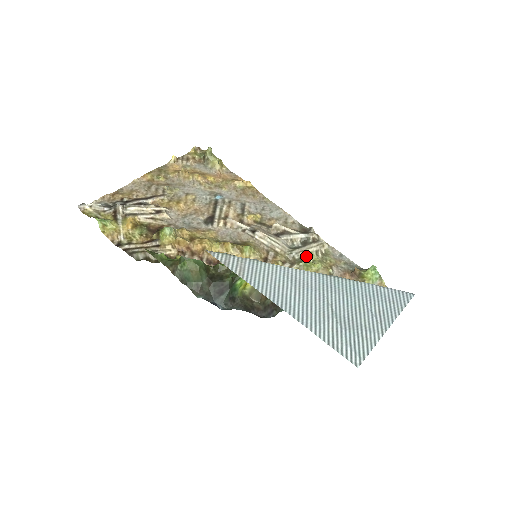
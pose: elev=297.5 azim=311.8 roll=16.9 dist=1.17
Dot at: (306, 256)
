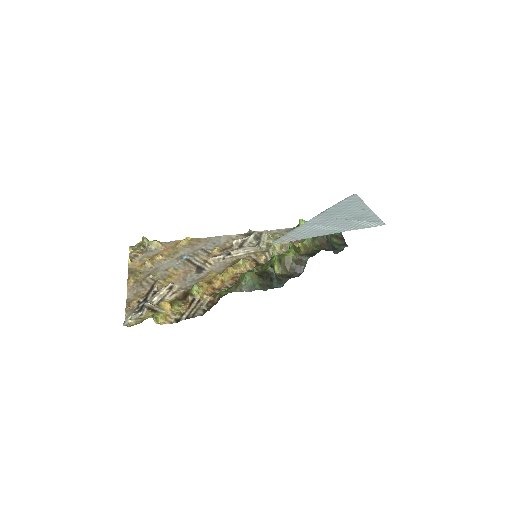
Dot at: (268, 242)
